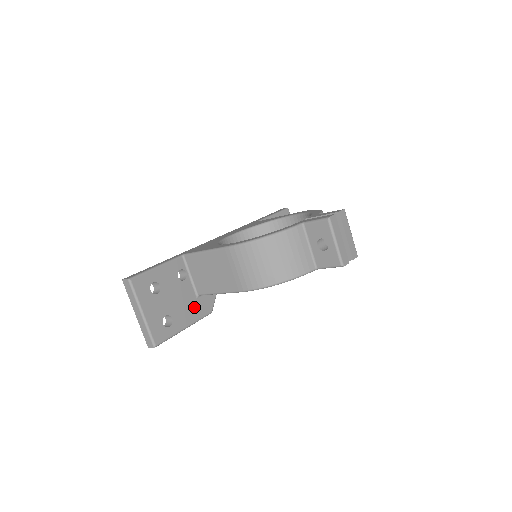
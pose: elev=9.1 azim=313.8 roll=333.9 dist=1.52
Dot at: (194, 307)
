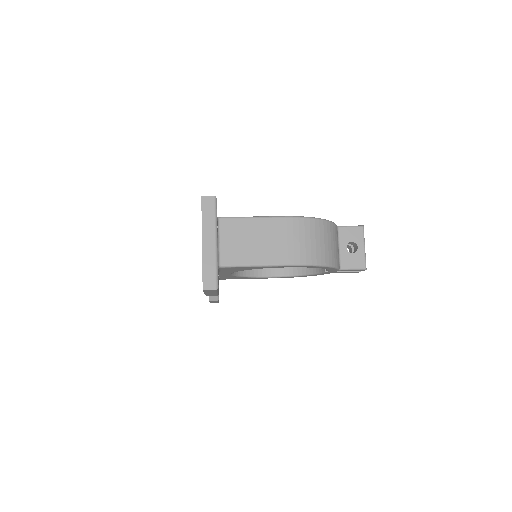
Dot at: occluded
